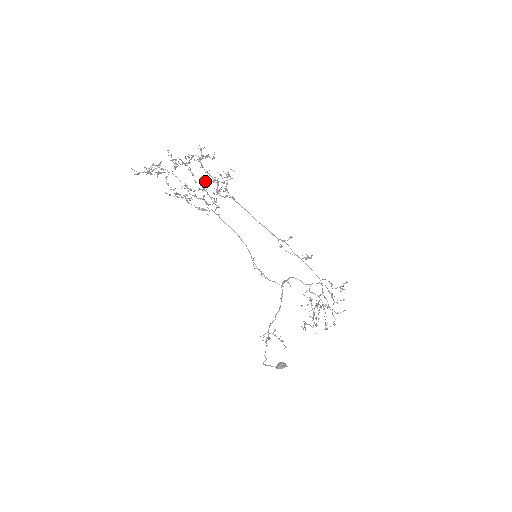
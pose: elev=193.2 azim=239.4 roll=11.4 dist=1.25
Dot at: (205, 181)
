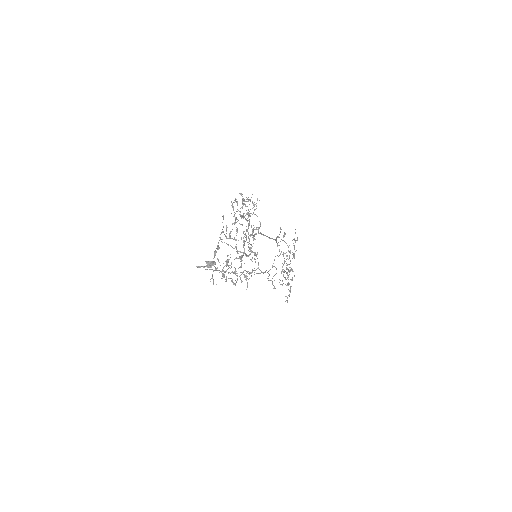
Dot at: occluded
